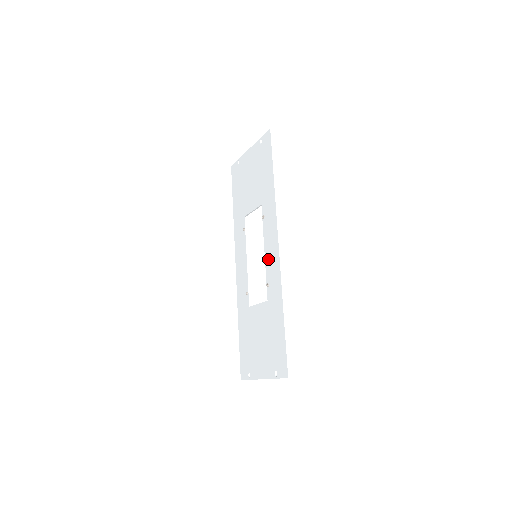
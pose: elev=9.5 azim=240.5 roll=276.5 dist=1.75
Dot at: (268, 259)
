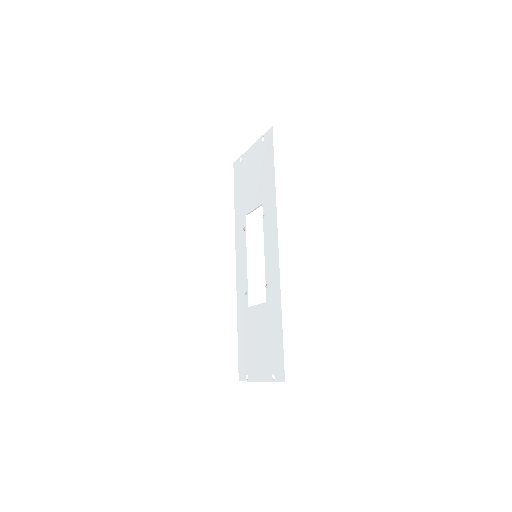
Dot at: (268, 260)
